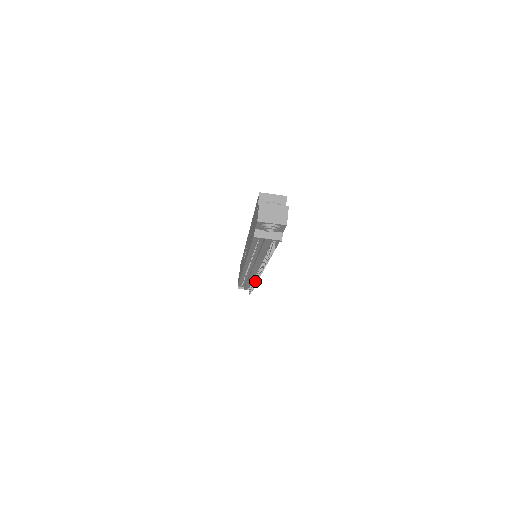
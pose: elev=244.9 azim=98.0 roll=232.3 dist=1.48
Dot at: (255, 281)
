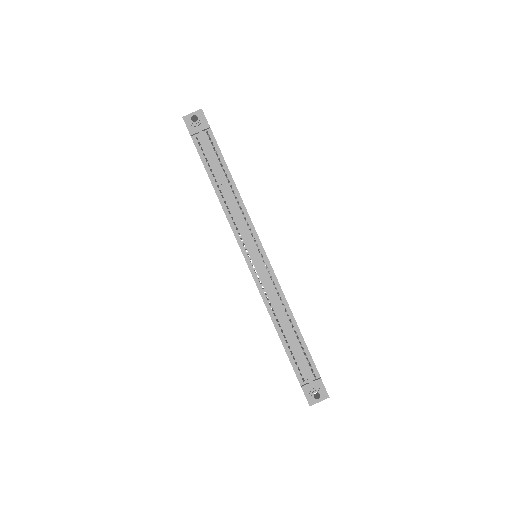
Dot at: (273, 283)
